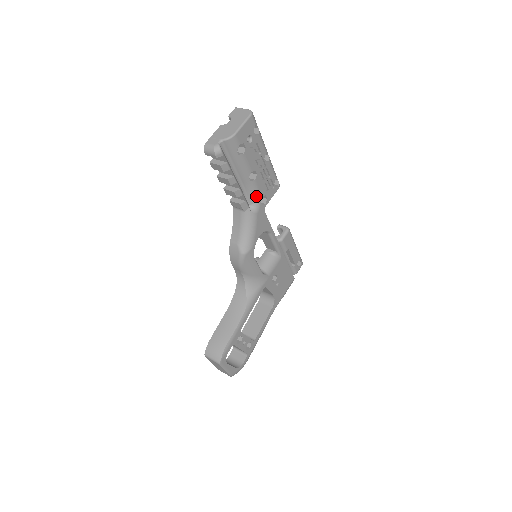
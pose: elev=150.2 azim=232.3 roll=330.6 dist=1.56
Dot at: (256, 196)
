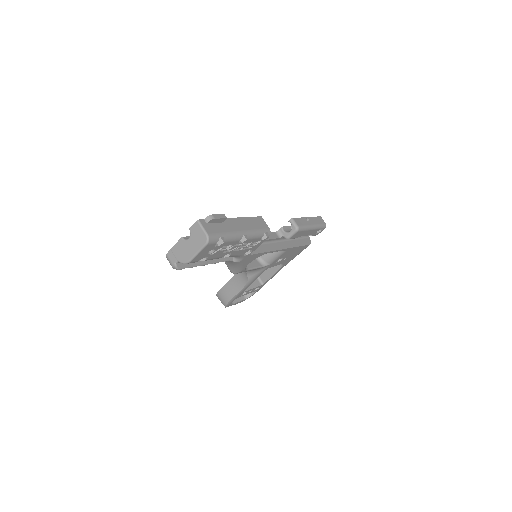
Dot at: (236, 256)
